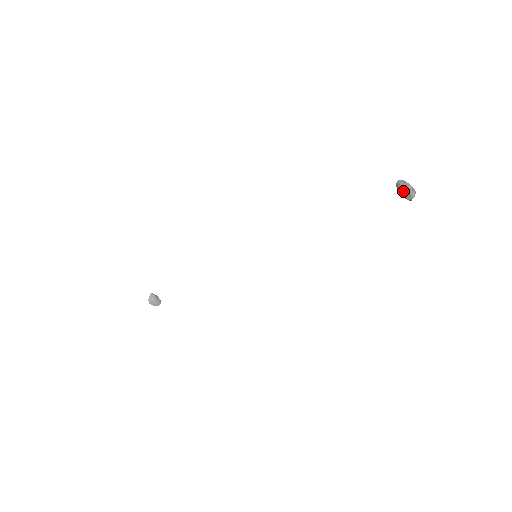
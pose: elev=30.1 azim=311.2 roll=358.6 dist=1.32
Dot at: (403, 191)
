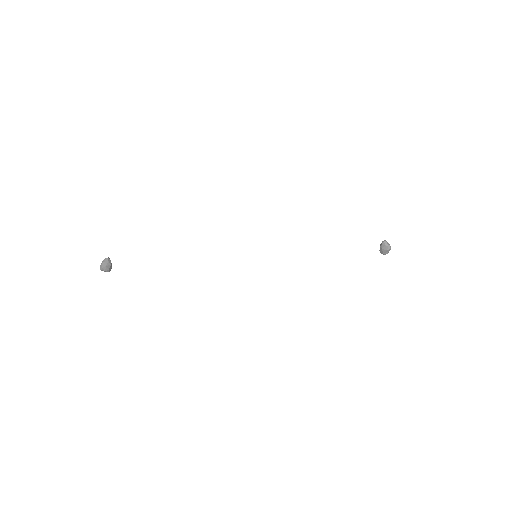
Dot at: (388, 249)
